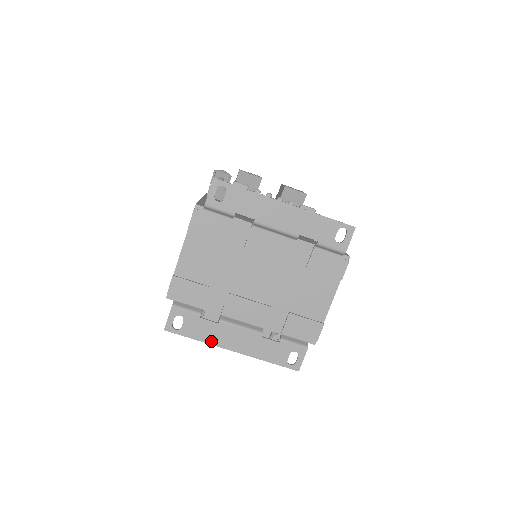
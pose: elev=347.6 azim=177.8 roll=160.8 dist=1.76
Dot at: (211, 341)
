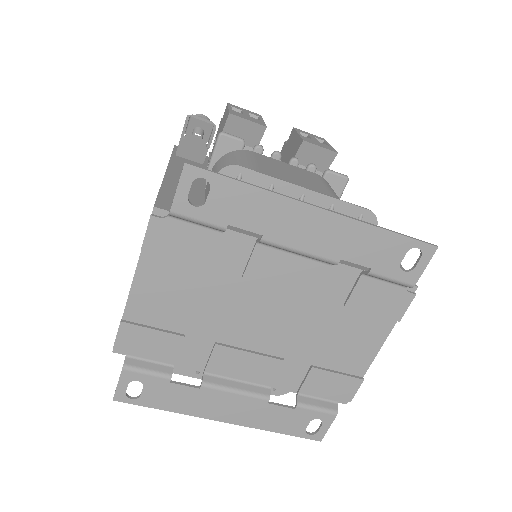
Dot at: (189, 411)
